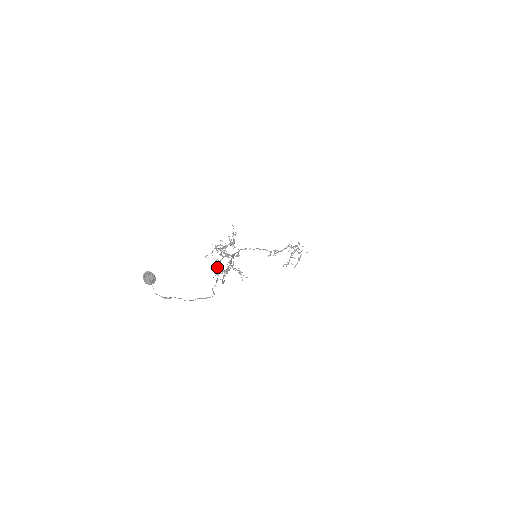
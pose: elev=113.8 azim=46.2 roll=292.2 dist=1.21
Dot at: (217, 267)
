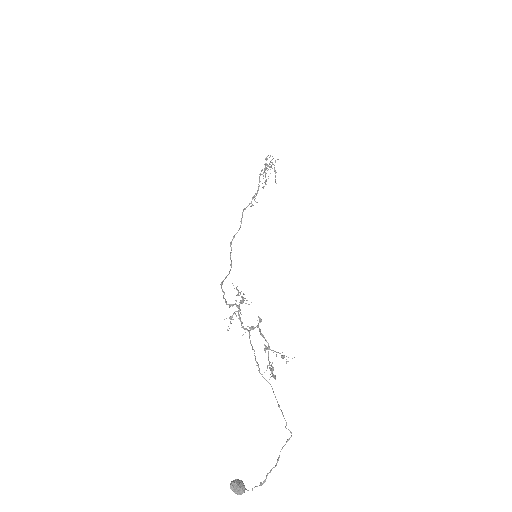
Dot at: (264, 378)
